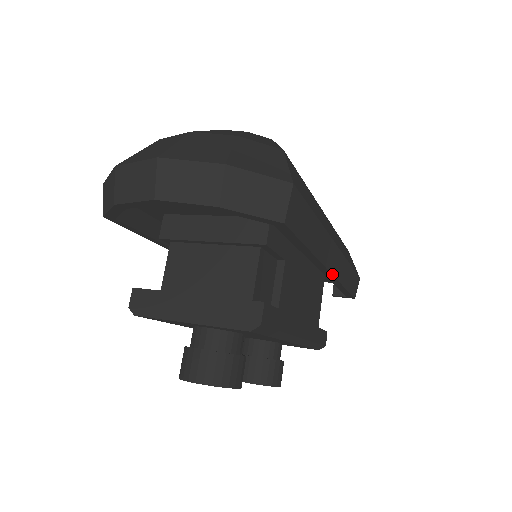
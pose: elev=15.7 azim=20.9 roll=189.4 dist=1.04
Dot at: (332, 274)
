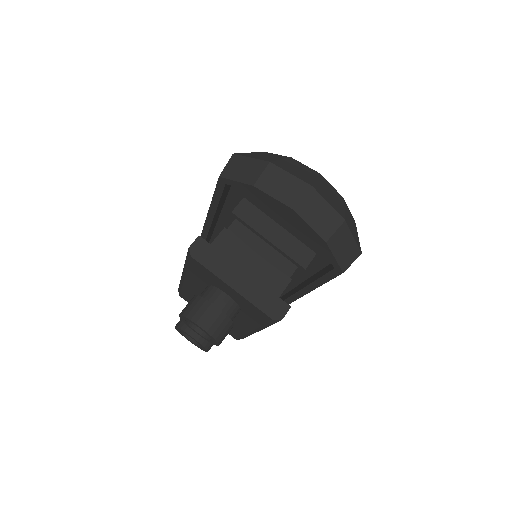
Dot at: (295, 300)
